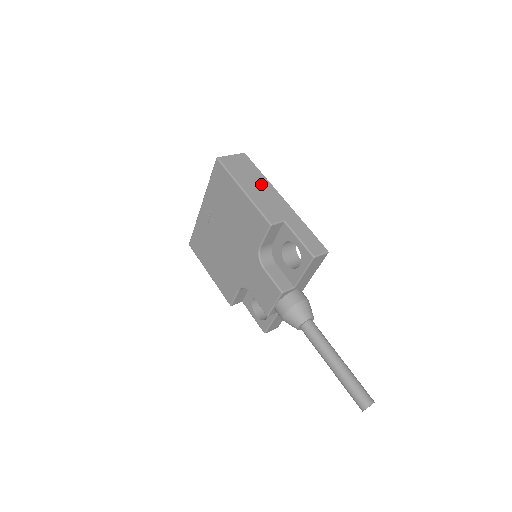
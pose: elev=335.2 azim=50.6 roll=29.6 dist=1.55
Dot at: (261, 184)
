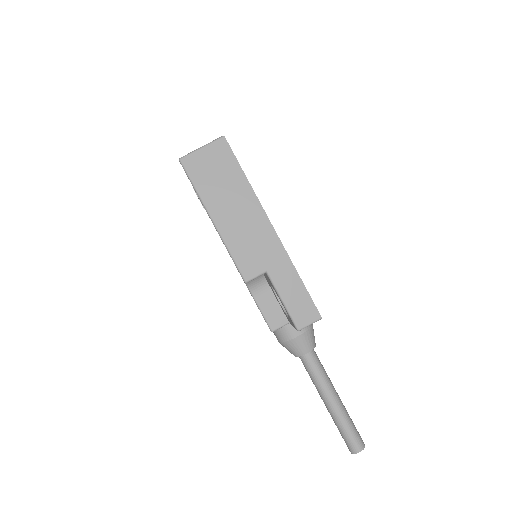
Dot at: (242, 203)
